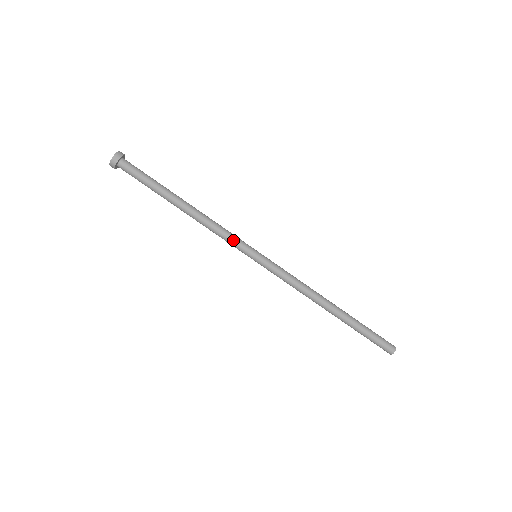
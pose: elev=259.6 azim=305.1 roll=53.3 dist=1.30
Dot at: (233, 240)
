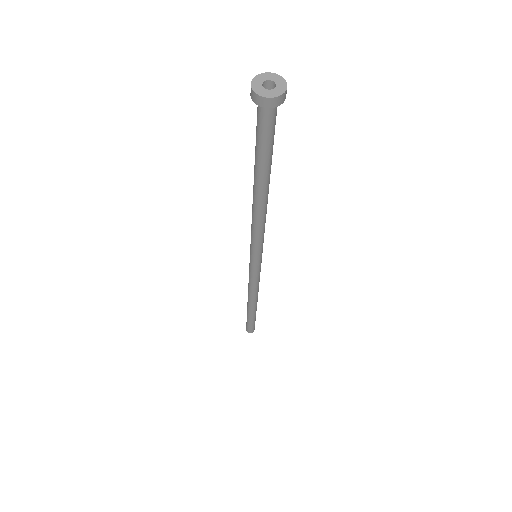
Dot at: (263, 241)
